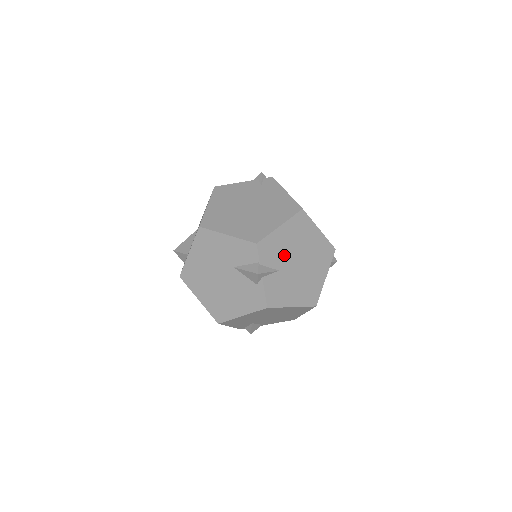
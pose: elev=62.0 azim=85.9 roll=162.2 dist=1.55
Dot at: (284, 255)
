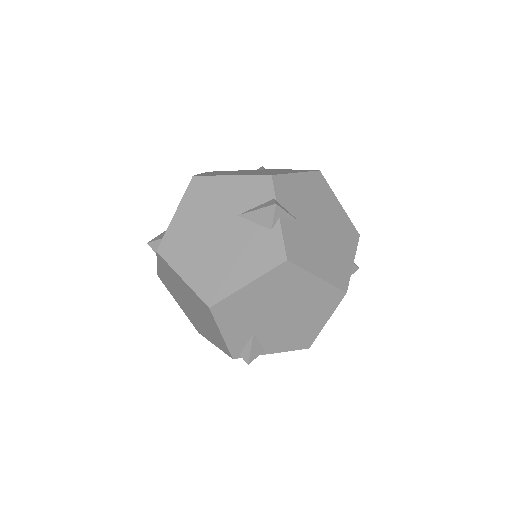
Dot at: (303, 207)
